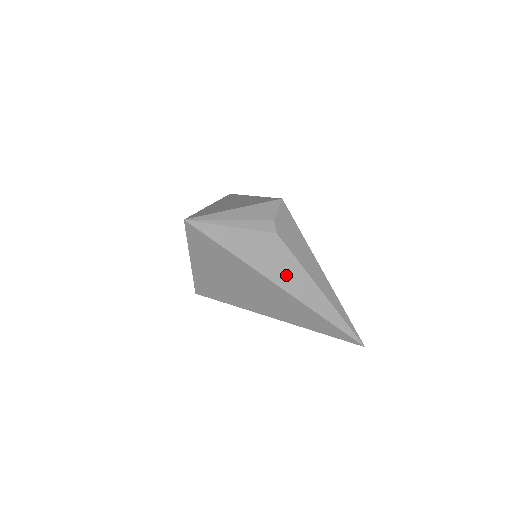
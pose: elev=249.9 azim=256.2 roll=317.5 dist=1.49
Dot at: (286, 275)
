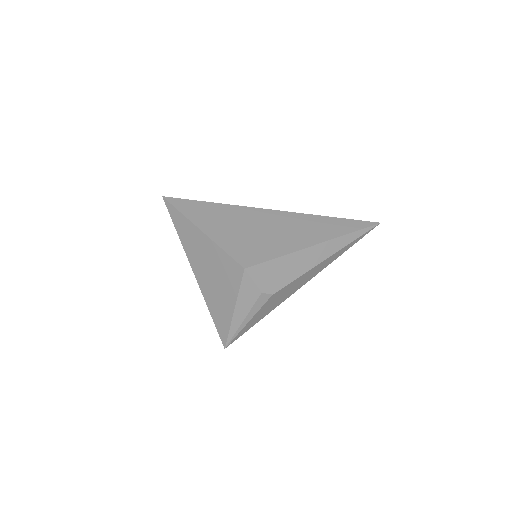
Dot at: (299, 284)
